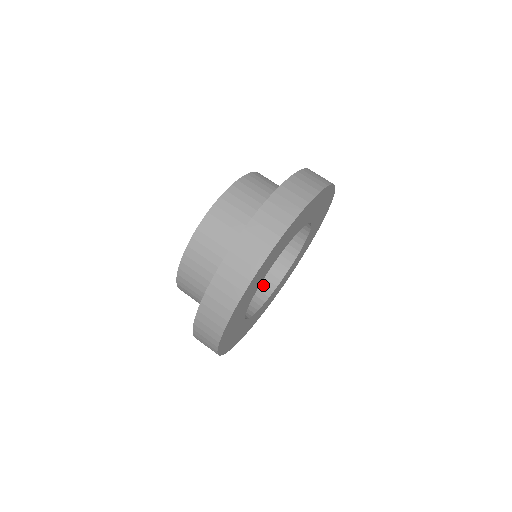
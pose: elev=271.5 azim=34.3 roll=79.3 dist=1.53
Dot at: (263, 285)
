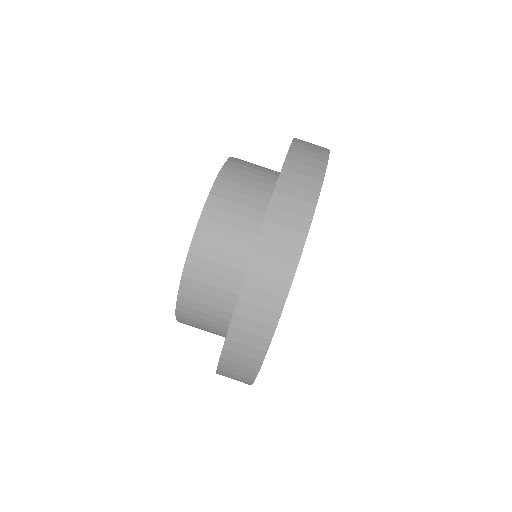
Dot at: occluded
